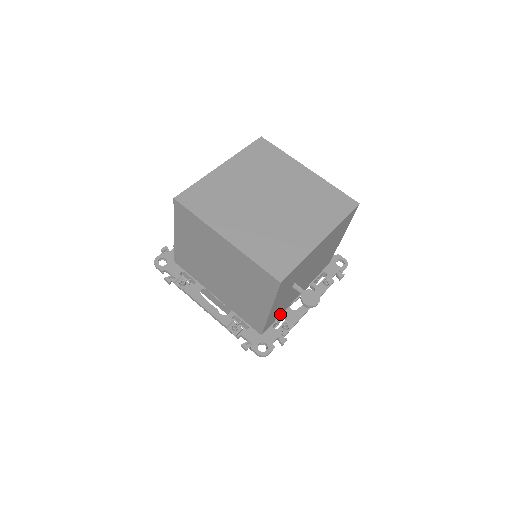
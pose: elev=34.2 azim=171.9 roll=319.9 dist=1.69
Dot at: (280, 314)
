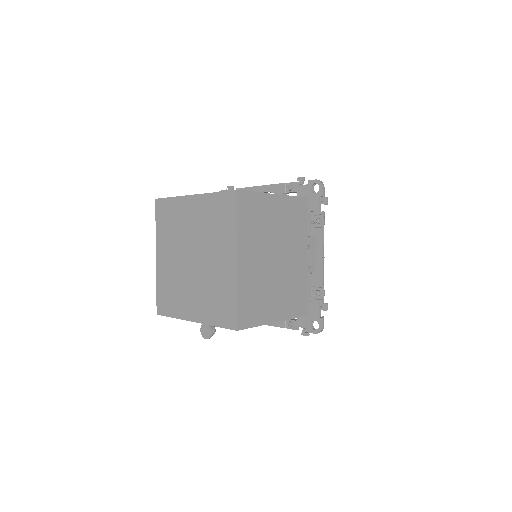
Dot at: occluded
